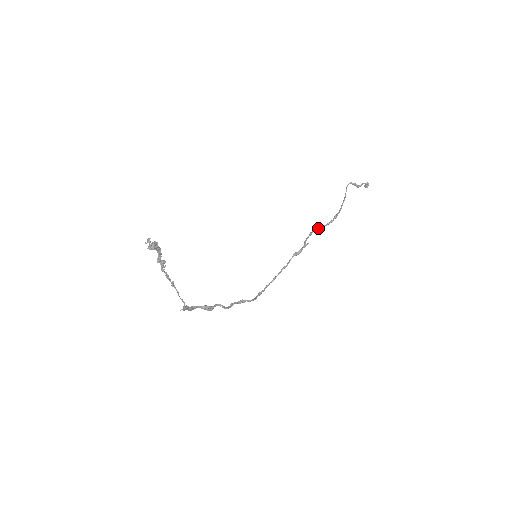
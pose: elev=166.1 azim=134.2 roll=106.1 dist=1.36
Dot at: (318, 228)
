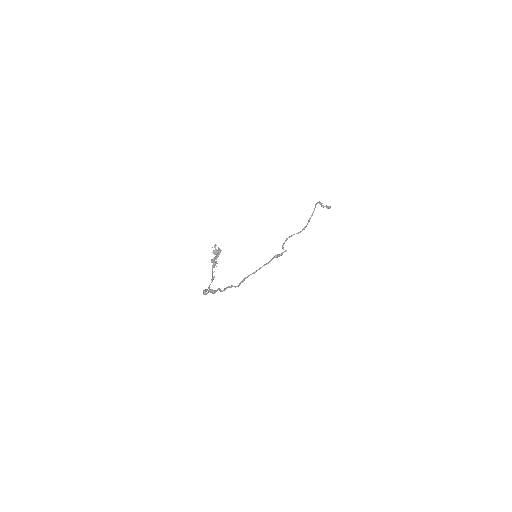
Dot at: (291, 235)
